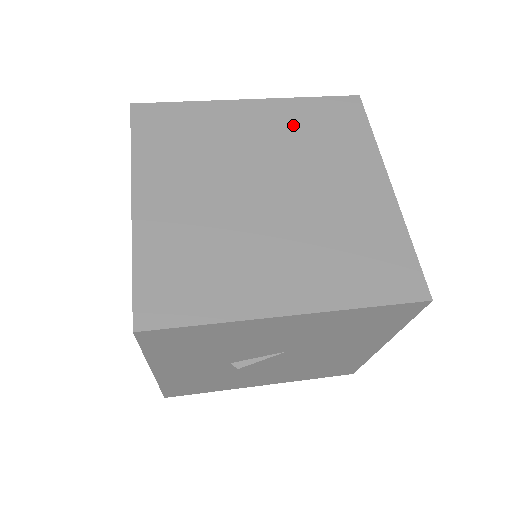
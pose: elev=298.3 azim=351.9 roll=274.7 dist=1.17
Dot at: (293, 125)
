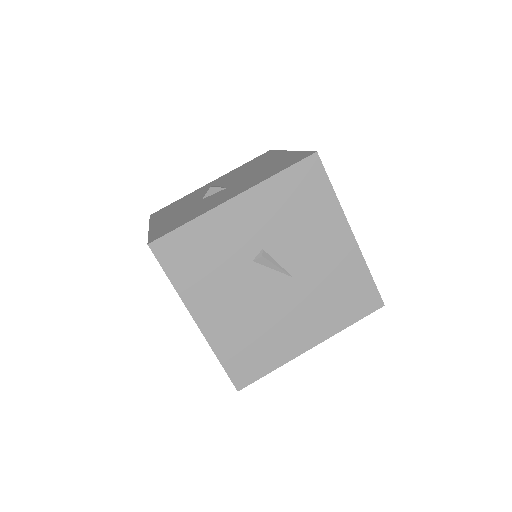
Dot at: occluded
